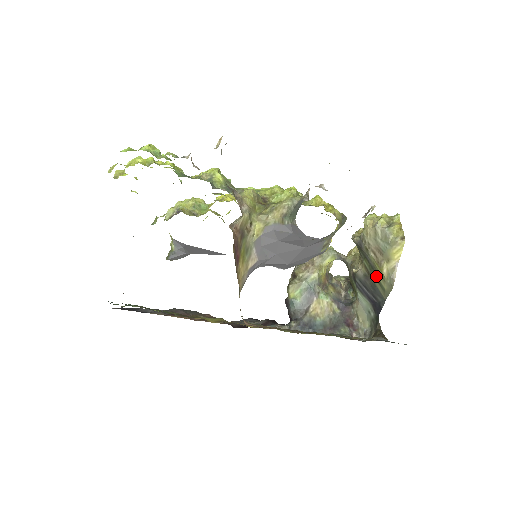
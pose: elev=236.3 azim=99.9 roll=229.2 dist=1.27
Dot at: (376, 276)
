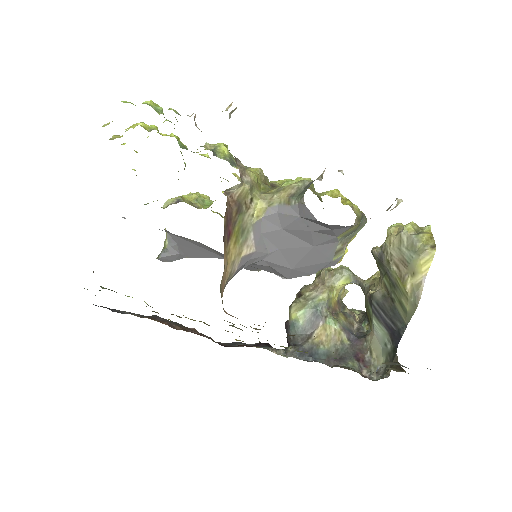
Dot at: (397, 295)
